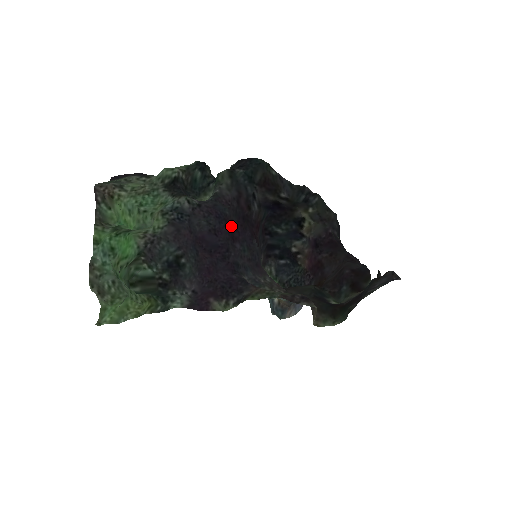
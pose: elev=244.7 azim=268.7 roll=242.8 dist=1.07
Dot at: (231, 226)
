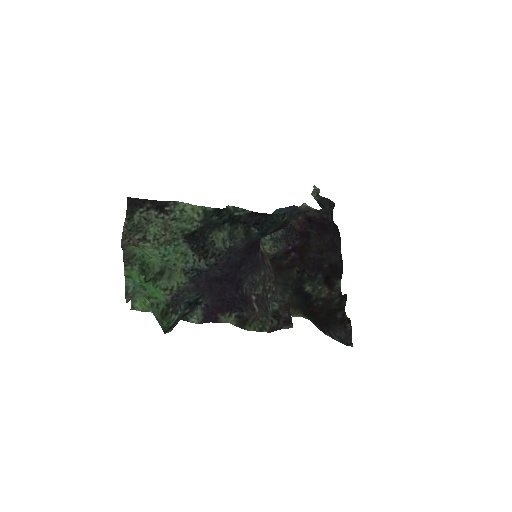
Dot at: (240, 262)
